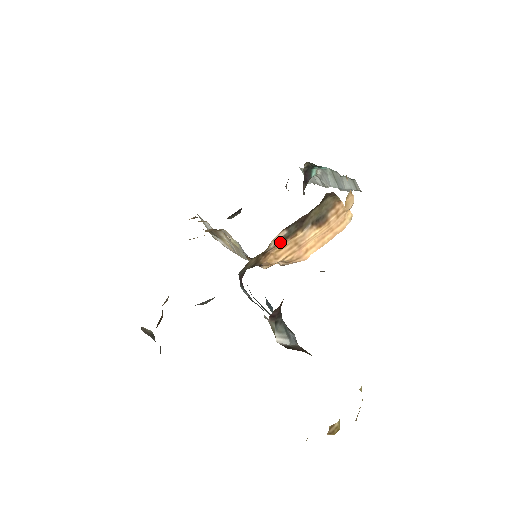
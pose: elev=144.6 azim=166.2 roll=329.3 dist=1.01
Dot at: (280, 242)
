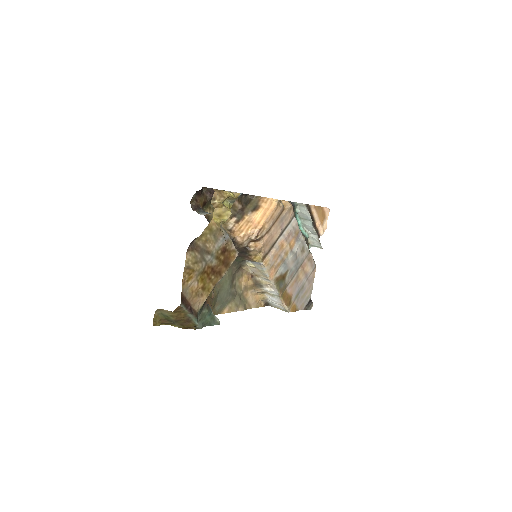
Dot at: (237, 224)
